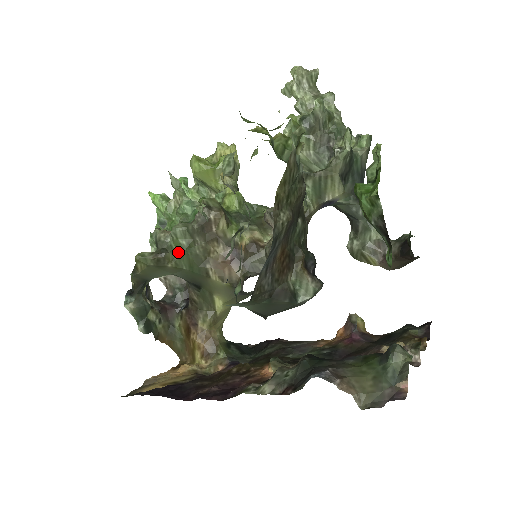
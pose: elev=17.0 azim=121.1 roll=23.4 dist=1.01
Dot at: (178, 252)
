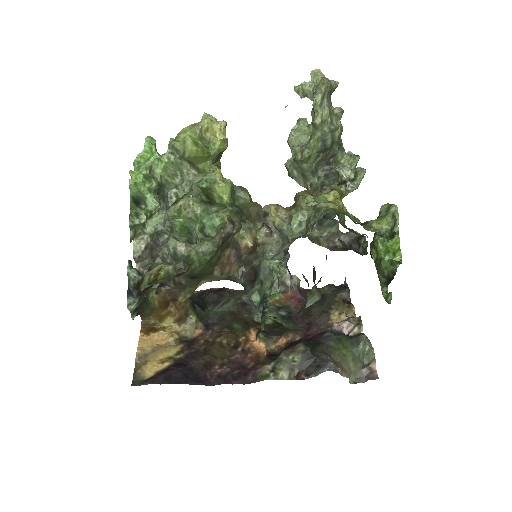
Dot at: (197, 263)
